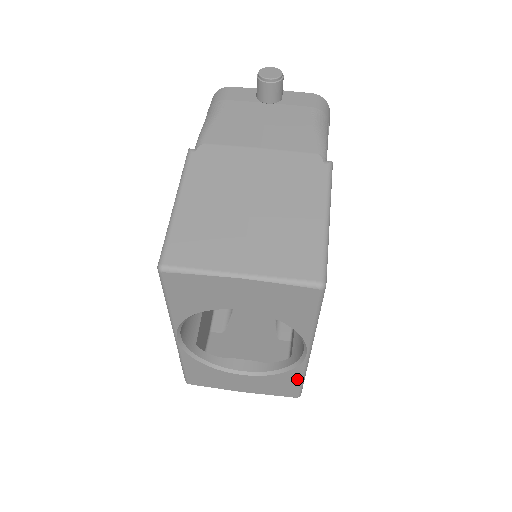
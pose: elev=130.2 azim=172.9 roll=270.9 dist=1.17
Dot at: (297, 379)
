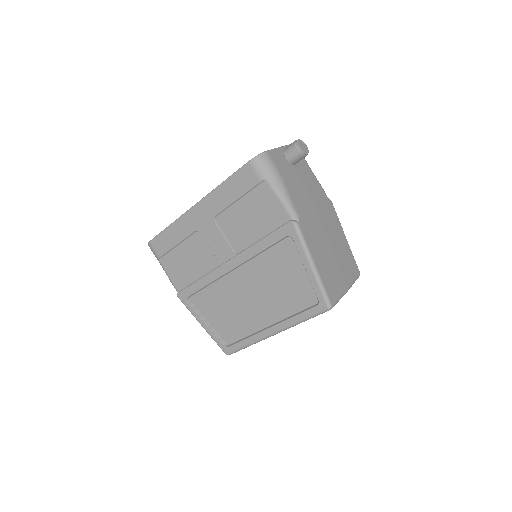
Dot at: occluded
